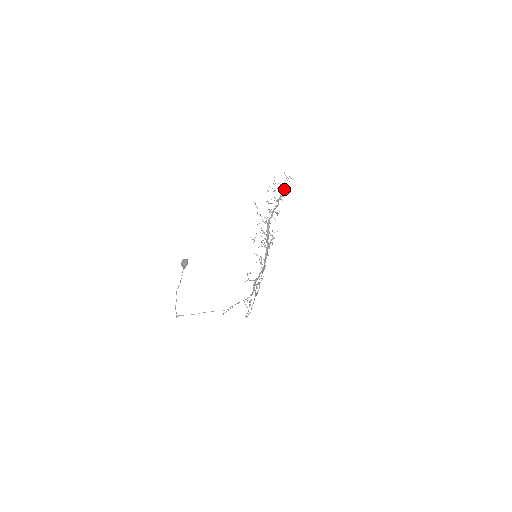
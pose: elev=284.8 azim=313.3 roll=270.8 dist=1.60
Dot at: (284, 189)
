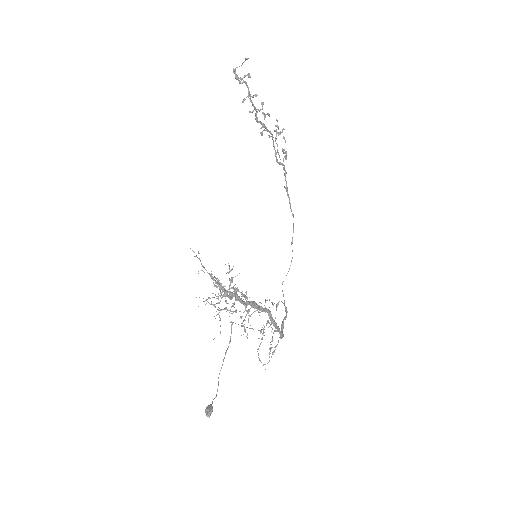
Dot at: occluded
